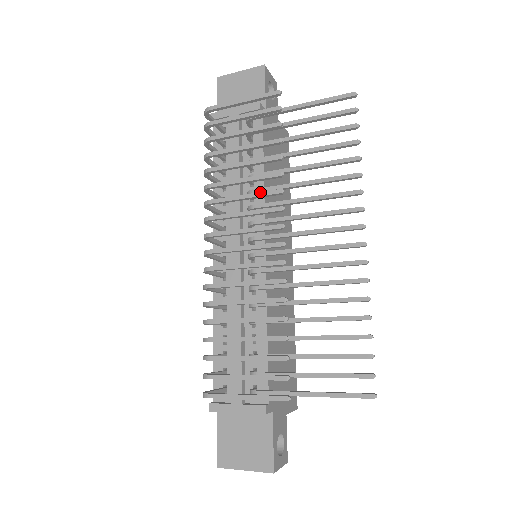
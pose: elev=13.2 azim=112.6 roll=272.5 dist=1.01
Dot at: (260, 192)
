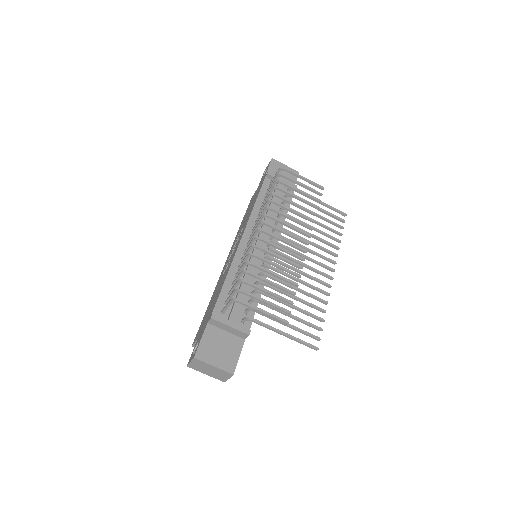
Dot at: (302, 222)
